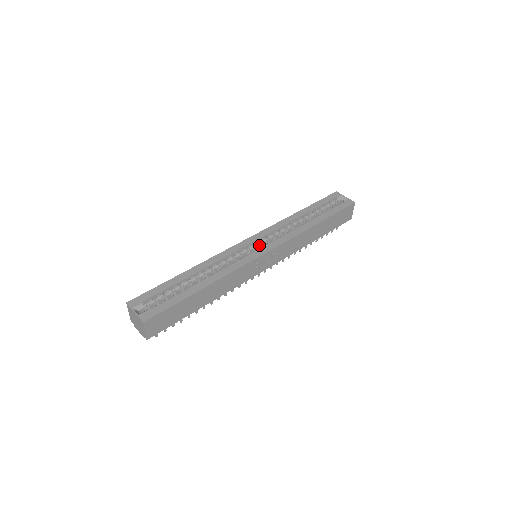
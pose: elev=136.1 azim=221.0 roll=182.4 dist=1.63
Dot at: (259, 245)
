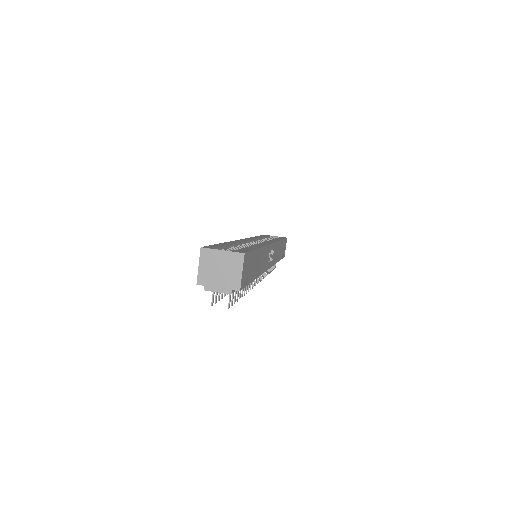
Dot at: occluded
